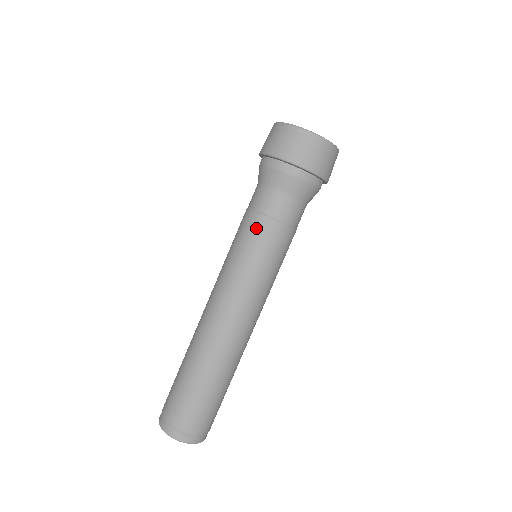
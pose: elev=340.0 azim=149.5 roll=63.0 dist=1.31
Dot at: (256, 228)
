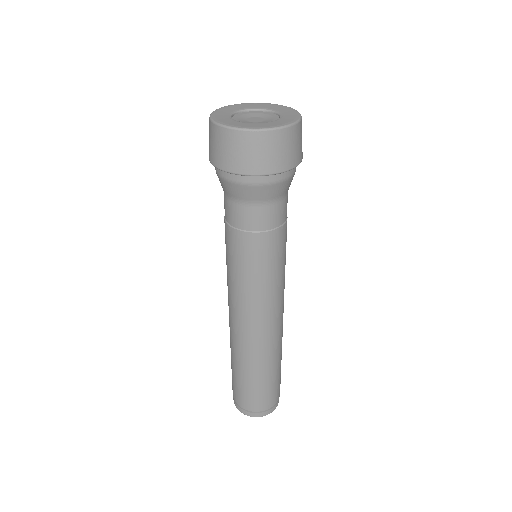
Dot at: (250, 247)
